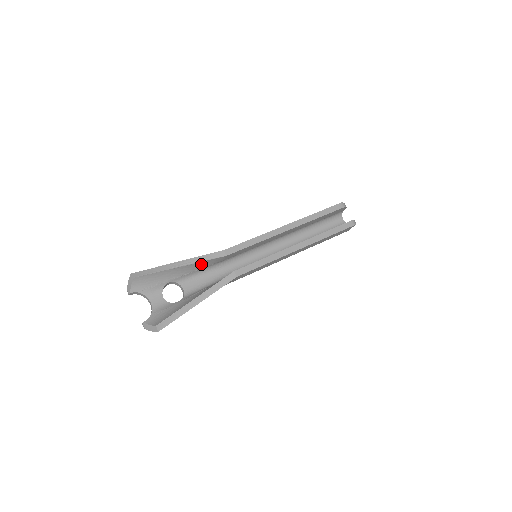
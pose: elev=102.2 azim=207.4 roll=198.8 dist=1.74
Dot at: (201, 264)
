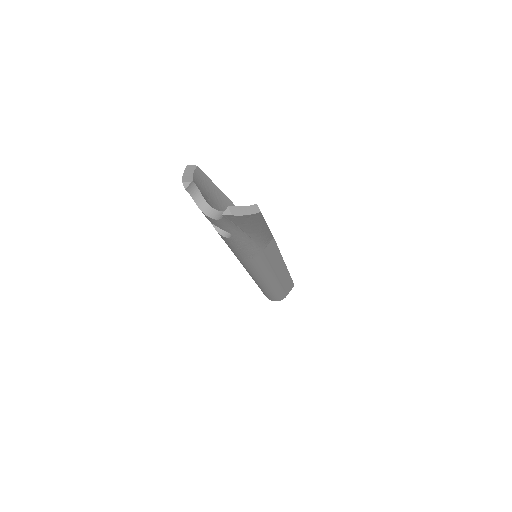
Dot at: occluded
